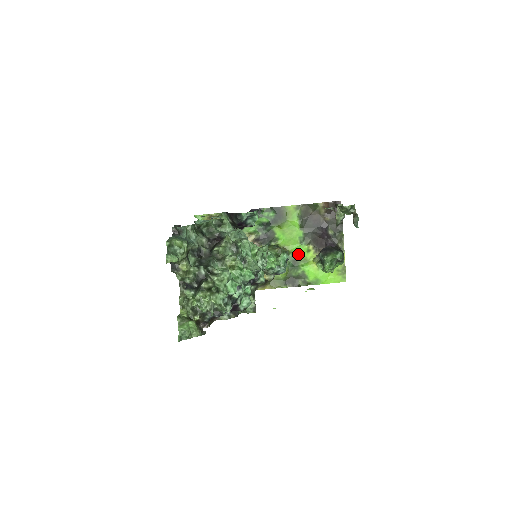
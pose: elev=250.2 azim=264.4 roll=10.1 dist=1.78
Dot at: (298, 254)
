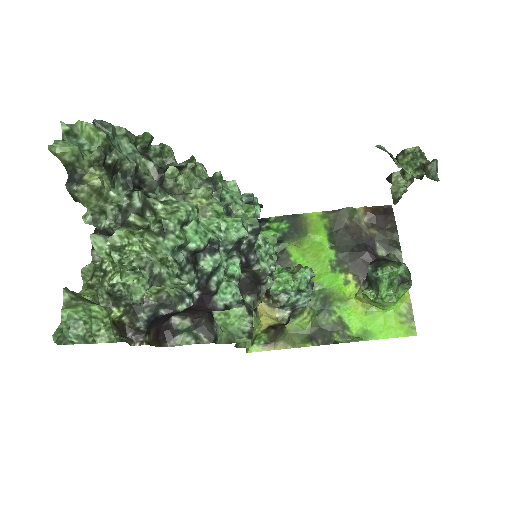
Dot at: (329, 288)
